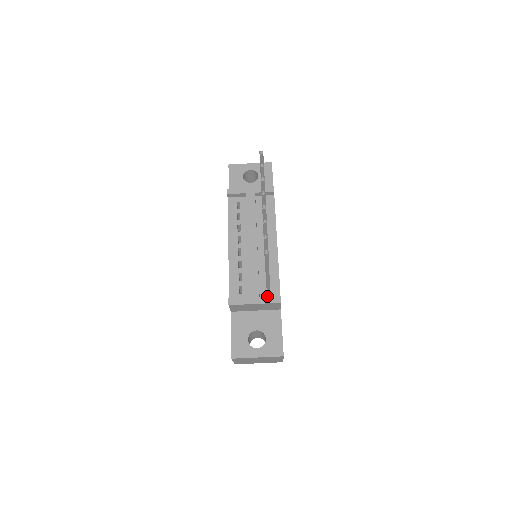
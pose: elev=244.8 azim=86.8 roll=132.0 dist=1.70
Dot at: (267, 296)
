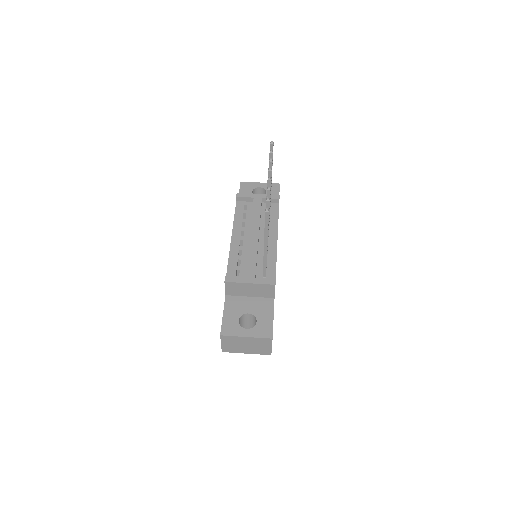
Dot at: occluded
